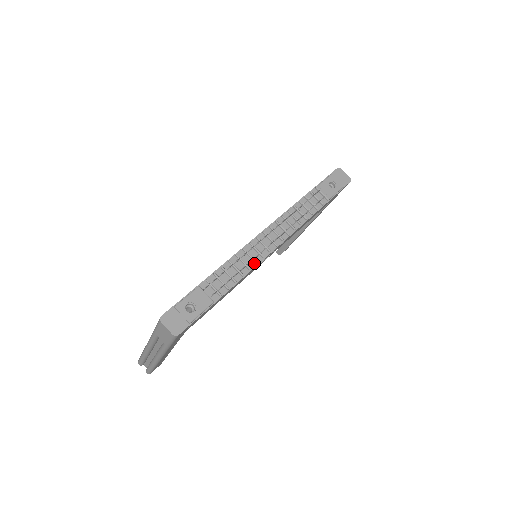
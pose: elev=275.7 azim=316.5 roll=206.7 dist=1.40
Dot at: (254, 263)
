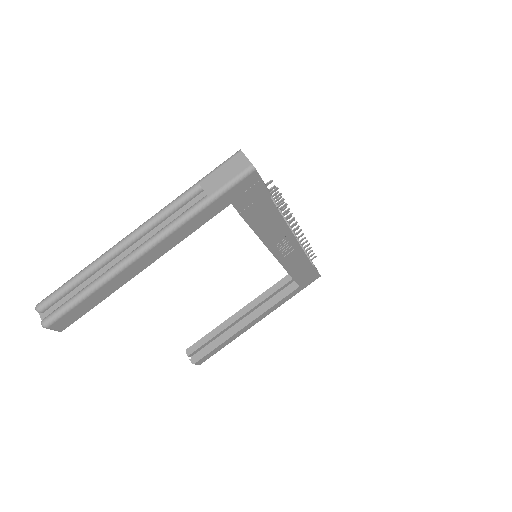
Dot at: occluded
